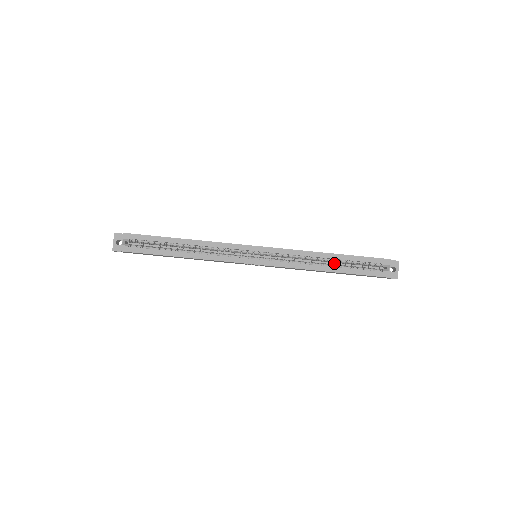
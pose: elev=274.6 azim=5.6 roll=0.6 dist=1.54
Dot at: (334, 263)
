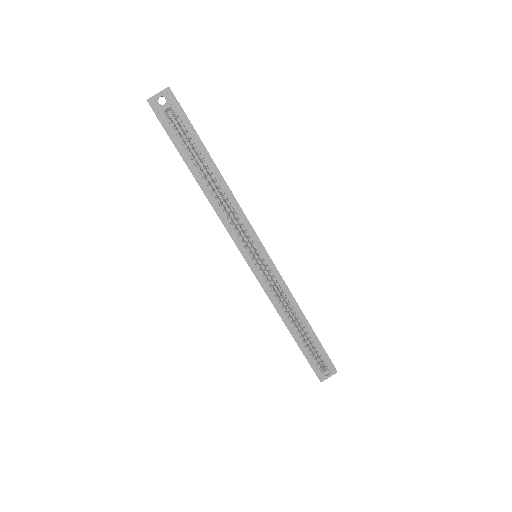
Dot at: (299, 325)
